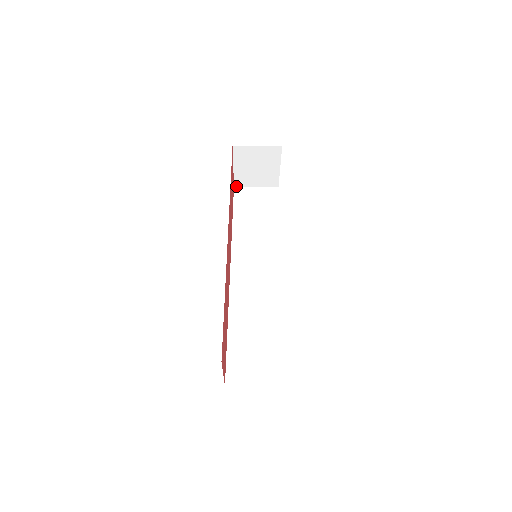
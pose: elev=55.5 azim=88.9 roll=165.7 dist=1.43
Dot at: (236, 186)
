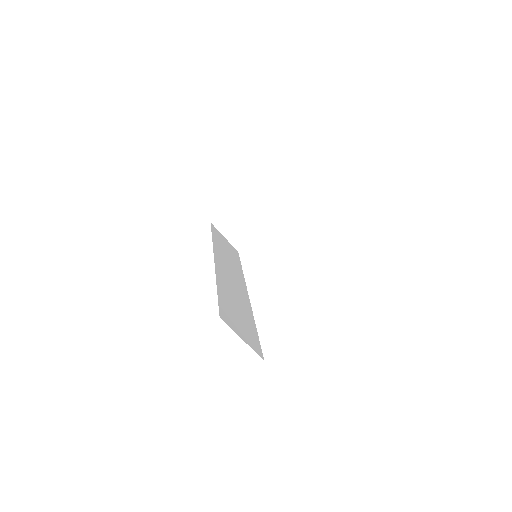
Dot at: (212, 223)
